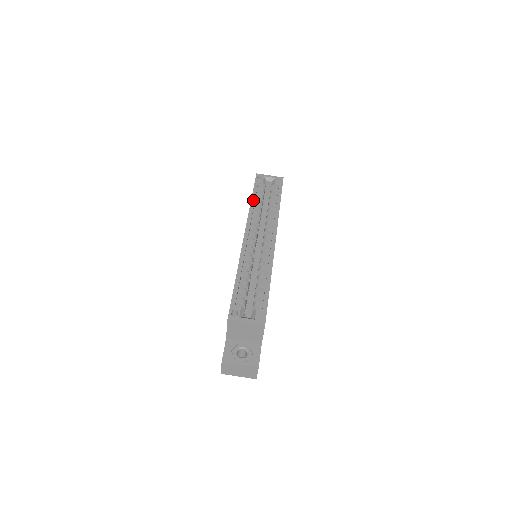
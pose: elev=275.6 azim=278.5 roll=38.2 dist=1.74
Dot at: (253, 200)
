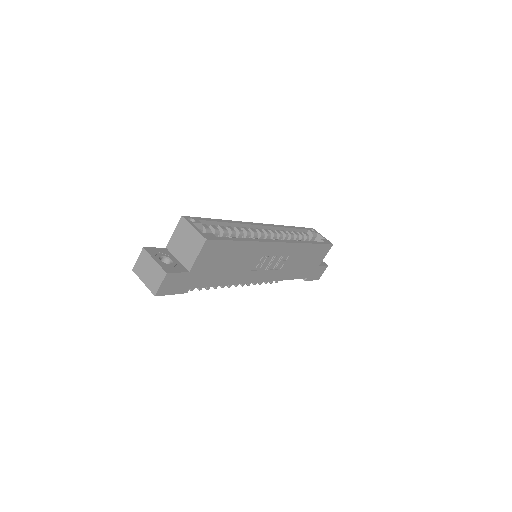
Dot at: (292, 227)
